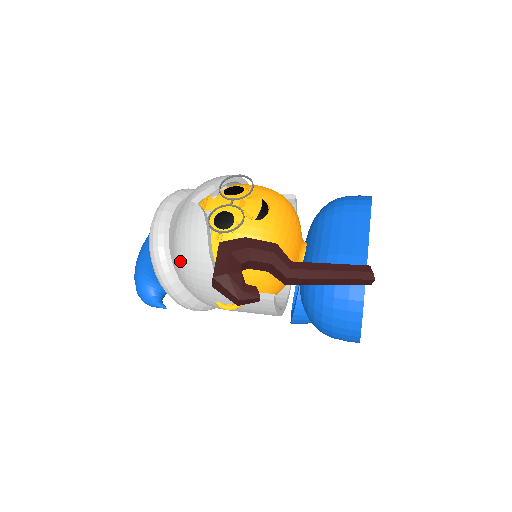
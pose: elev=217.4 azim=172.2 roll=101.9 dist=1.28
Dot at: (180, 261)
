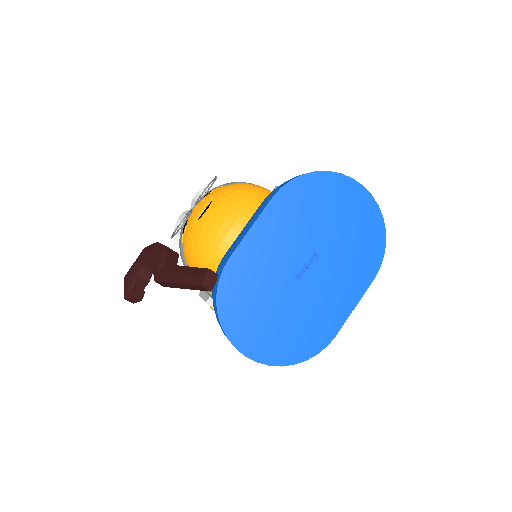
Dot at: occluded
